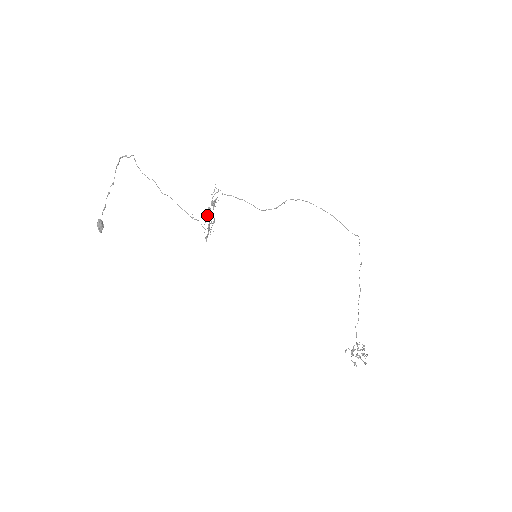
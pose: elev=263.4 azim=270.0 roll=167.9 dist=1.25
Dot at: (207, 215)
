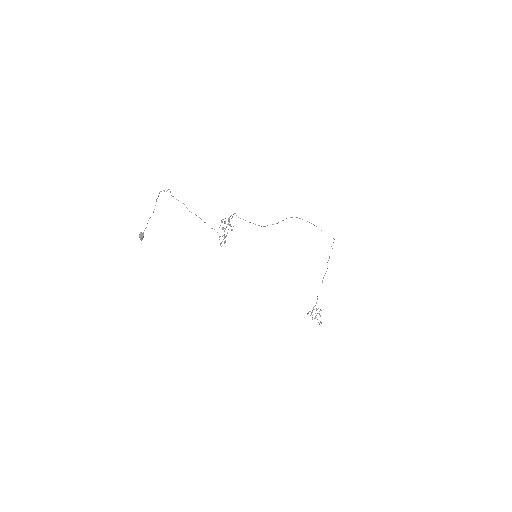
Dot at: (222, 221)
